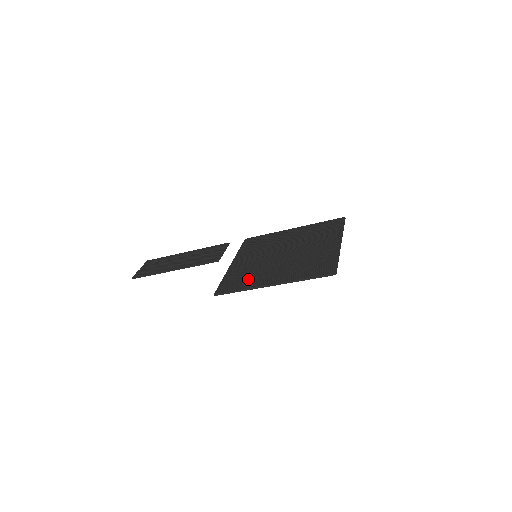
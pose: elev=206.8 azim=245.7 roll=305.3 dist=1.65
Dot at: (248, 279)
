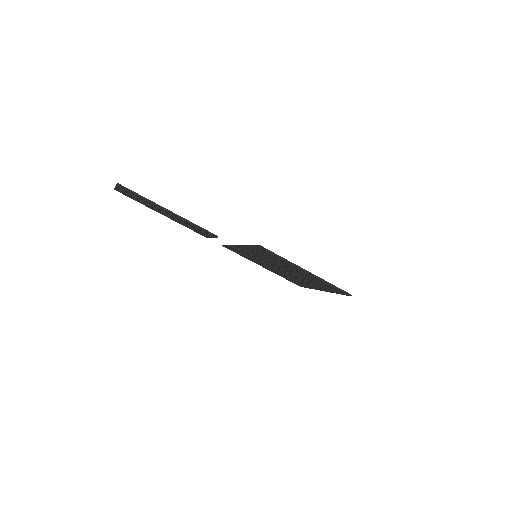
Dot at: occluded
